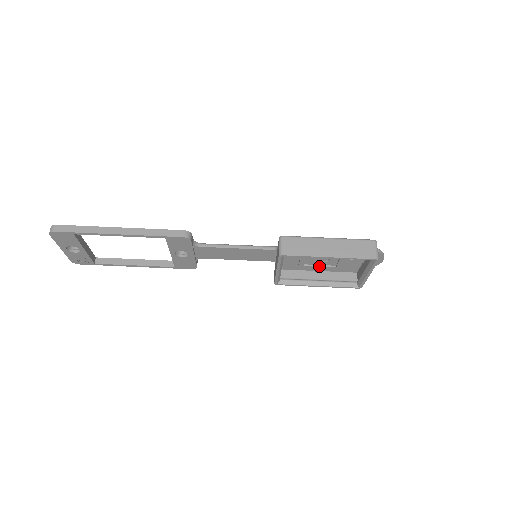
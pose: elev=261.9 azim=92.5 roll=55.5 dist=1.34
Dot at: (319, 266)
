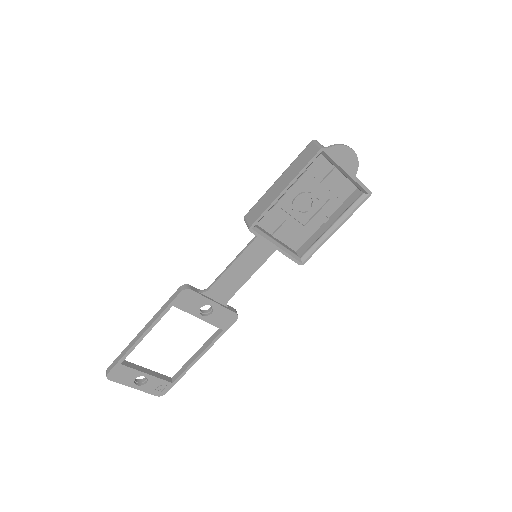
Dot at: (316, 214)
